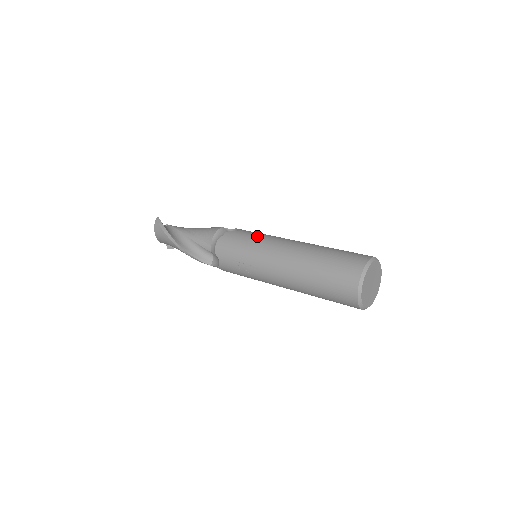
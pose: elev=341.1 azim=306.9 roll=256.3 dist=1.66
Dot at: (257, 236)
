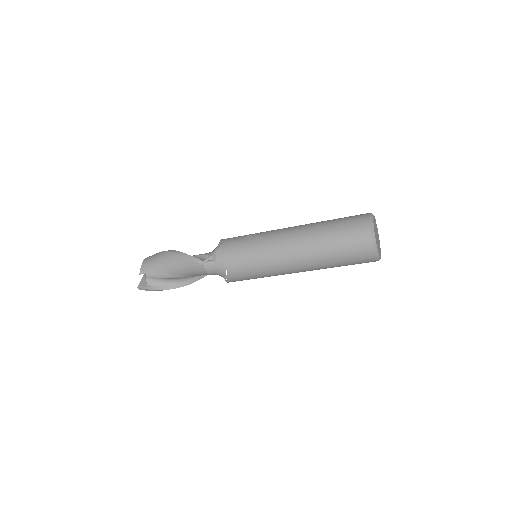
Dot at: occluded
